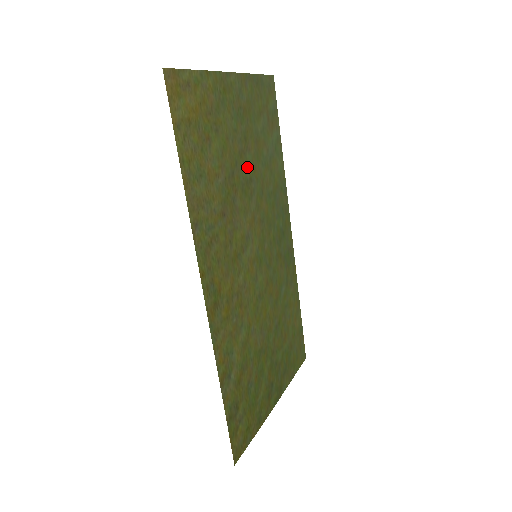
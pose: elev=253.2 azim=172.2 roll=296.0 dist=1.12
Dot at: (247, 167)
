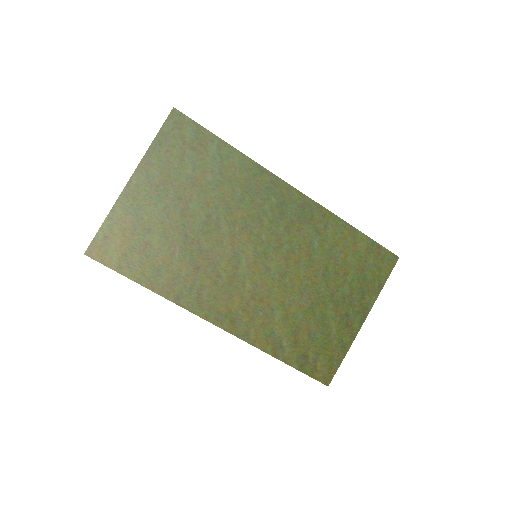
Dot at: (197, 213)
